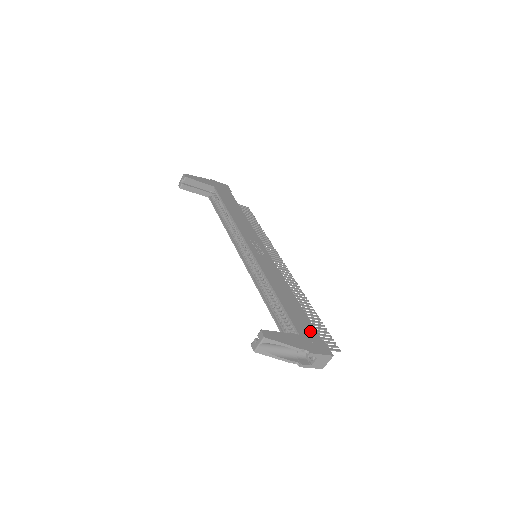
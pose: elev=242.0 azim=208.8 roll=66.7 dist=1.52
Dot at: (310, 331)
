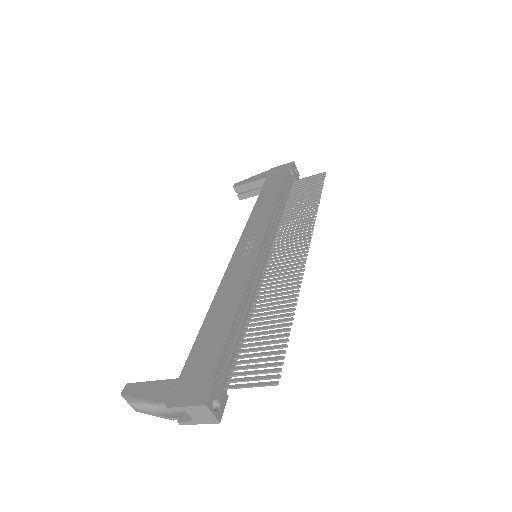
Dot at: (204, 367)
